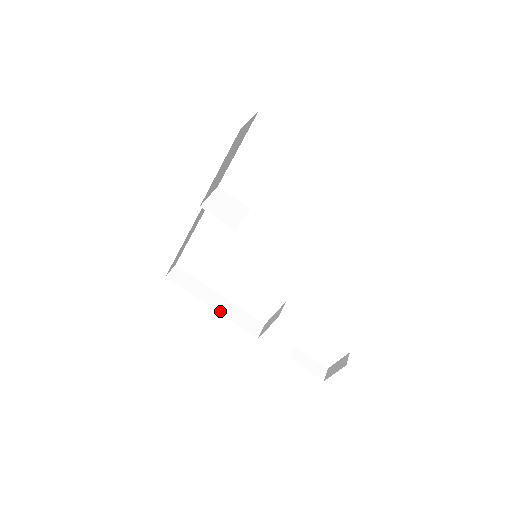
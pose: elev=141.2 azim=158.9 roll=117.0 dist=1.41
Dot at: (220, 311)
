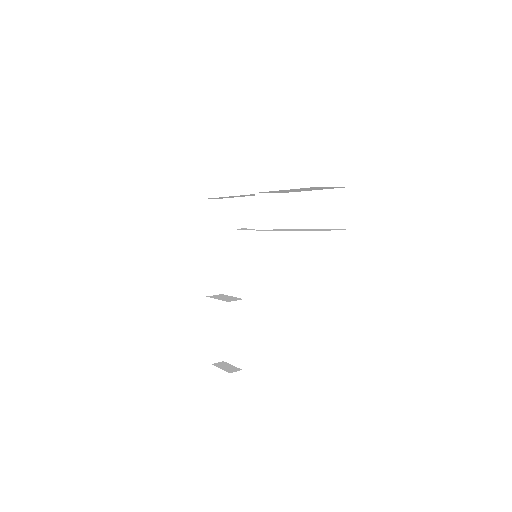
Dot at: (207, 256)
